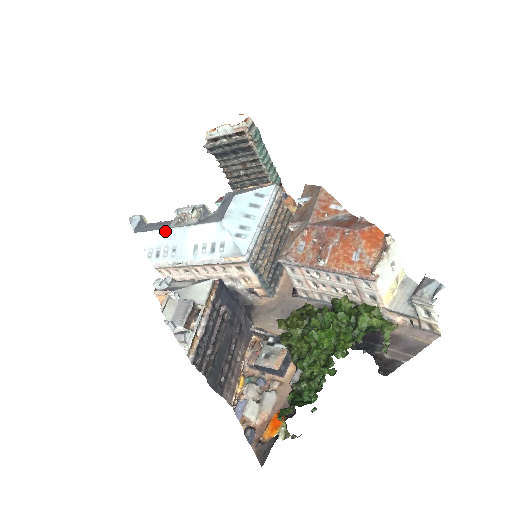
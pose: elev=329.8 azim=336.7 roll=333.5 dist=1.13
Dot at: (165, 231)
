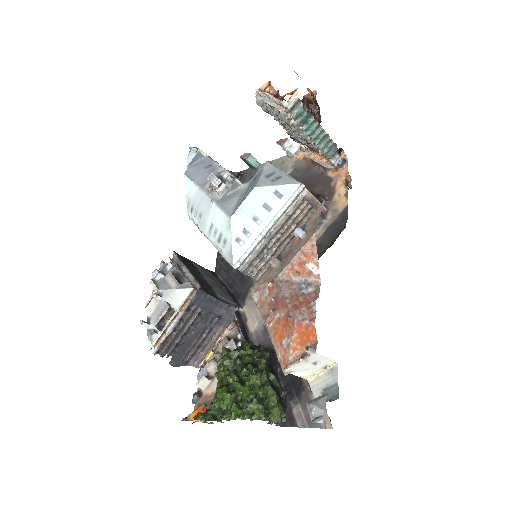
Dot at: (200, 191)
